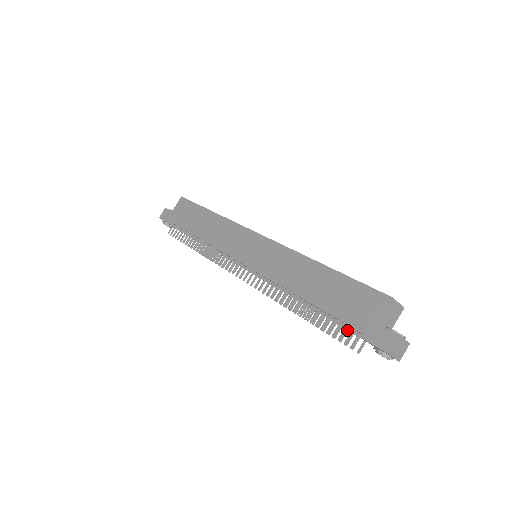
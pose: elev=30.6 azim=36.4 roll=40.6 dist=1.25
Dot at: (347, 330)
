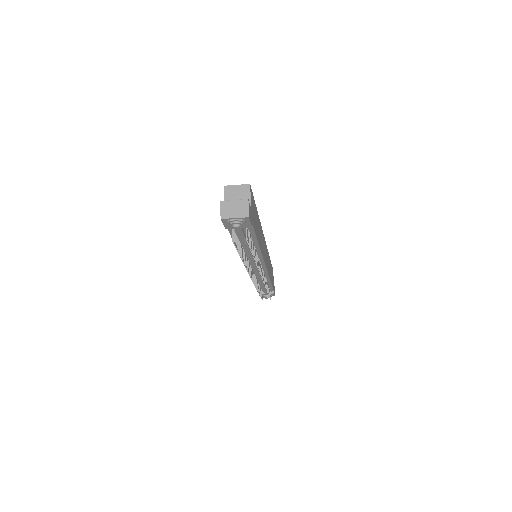
Dot at: (243, 235)
